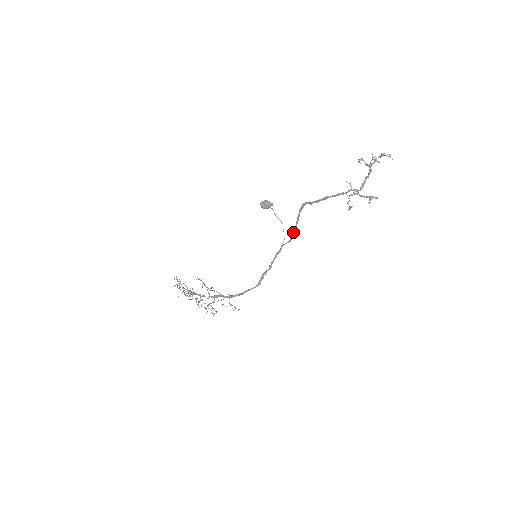
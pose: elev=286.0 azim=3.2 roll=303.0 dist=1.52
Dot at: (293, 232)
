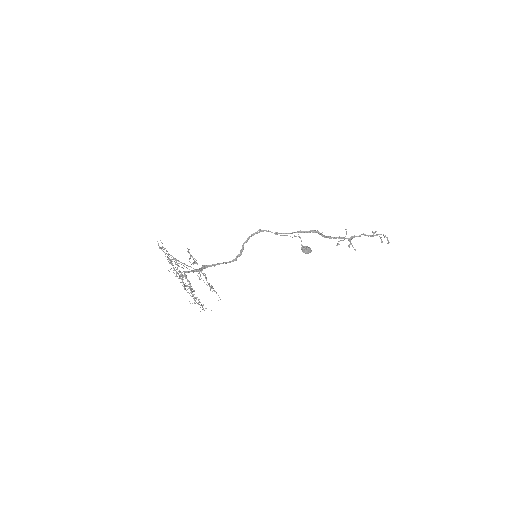
Dot at: occluded
